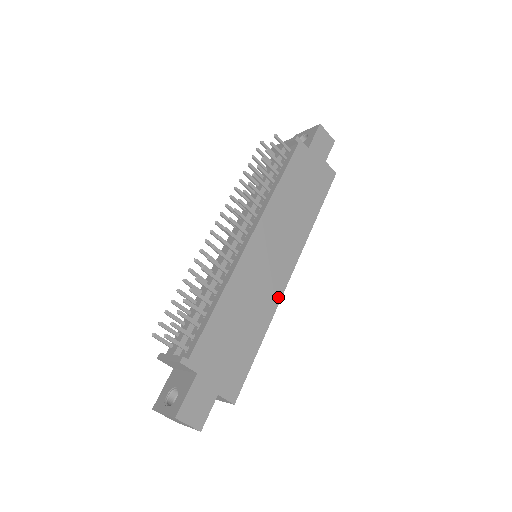
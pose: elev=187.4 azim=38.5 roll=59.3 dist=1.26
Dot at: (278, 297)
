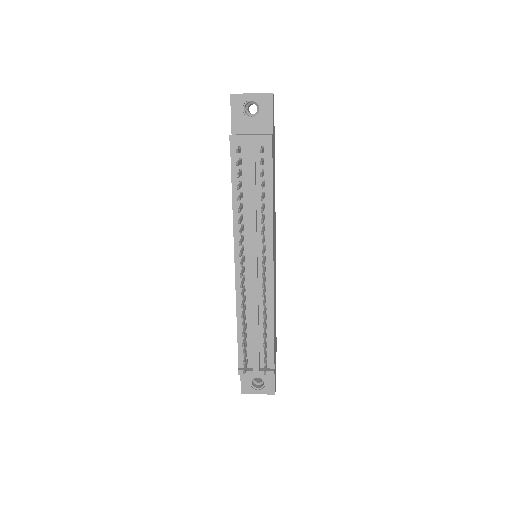
Dot at: occluded
